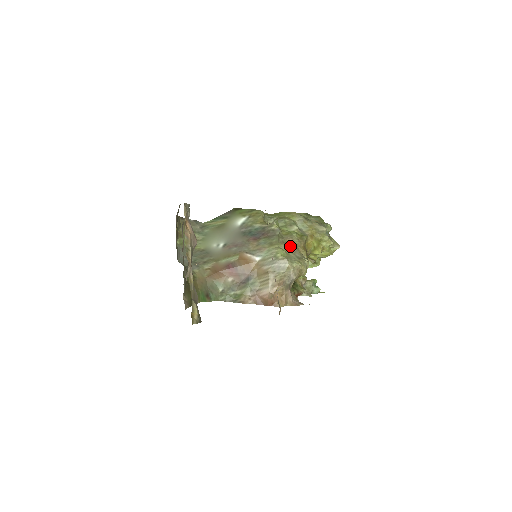
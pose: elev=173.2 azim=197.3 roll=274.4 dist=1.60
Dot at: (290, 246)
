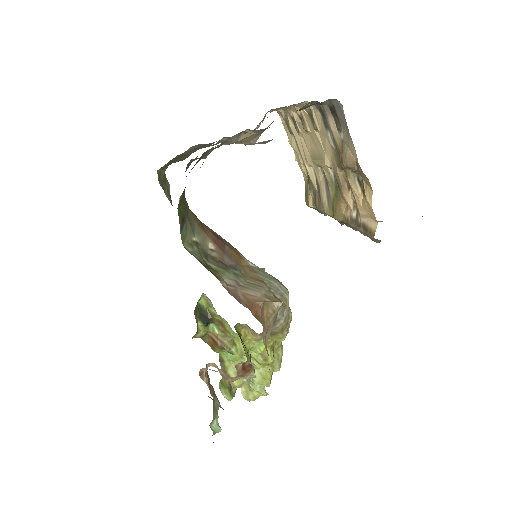
Dot at: occluded
